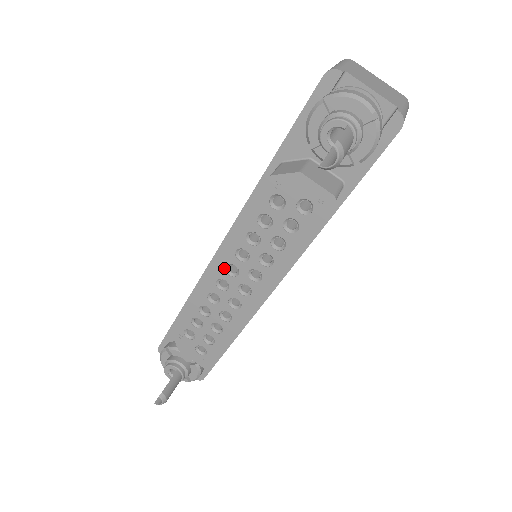
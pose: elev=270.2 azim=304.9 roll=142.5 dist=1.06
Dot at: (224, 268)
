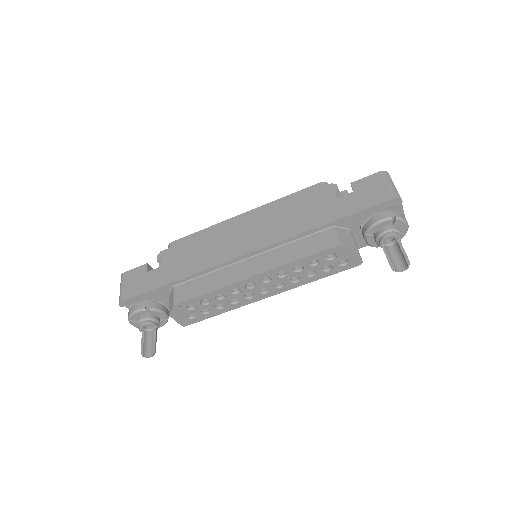
Dot at: occluded
